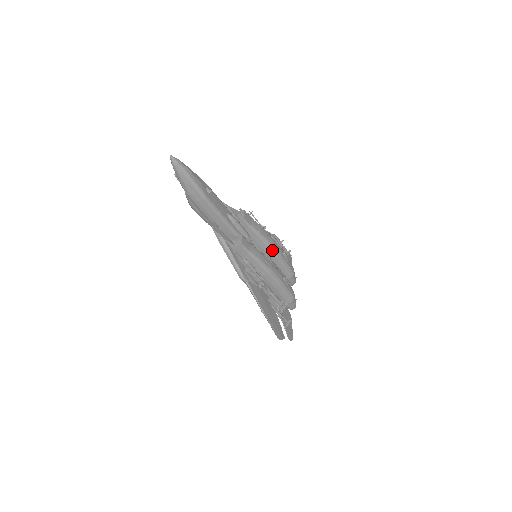
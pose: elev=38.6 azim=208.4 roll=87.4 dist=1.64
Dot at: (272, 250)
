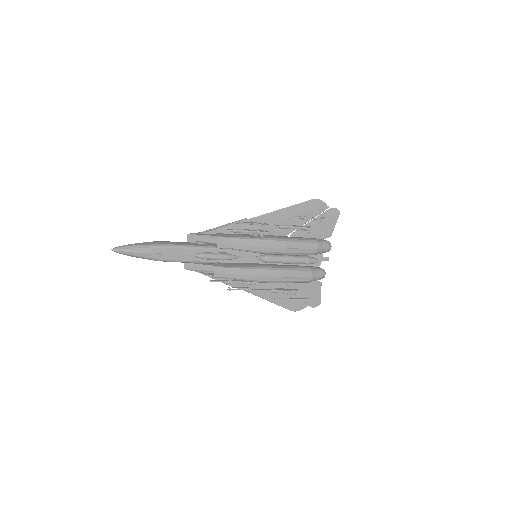
Dot at: (268, 253)
